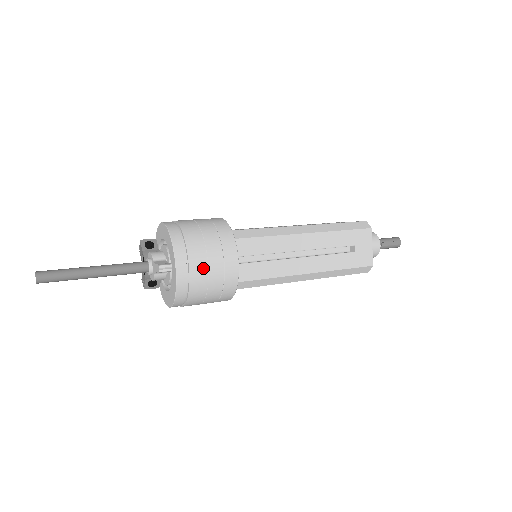
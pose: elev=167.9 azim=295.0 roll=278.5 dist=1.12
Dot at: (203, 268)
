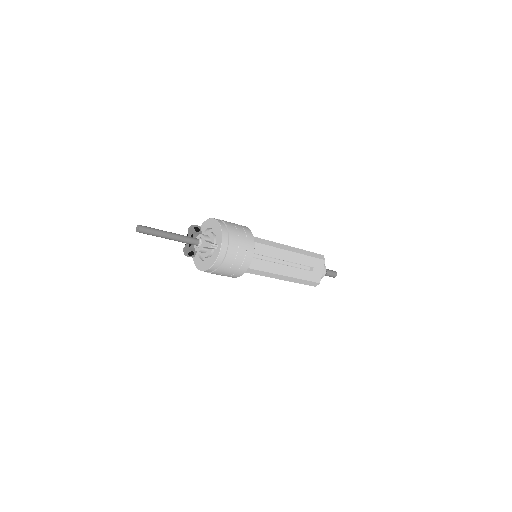
Dot at: (234, 253)
